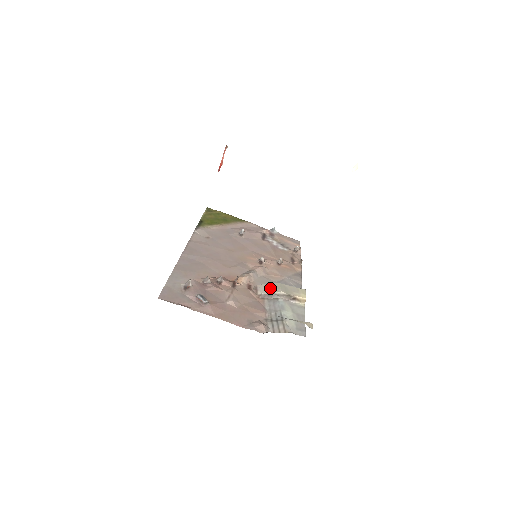
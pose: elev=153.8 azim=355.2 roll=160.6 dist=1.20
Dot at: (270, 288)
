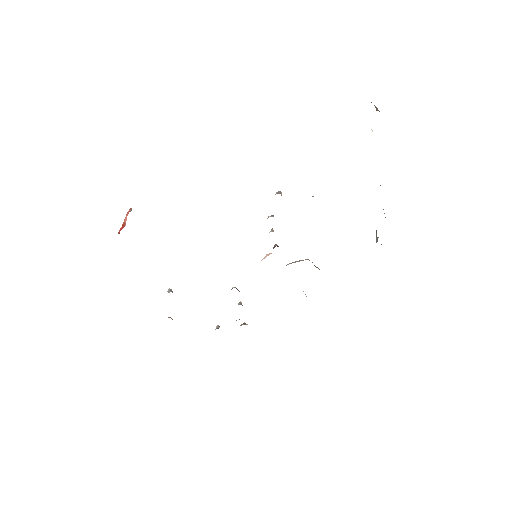
Dot at: occluded
